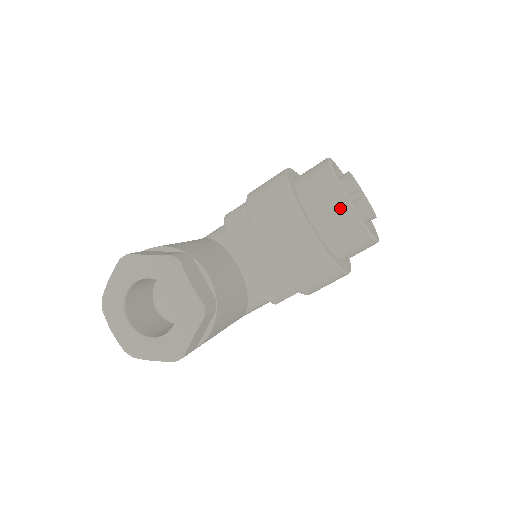
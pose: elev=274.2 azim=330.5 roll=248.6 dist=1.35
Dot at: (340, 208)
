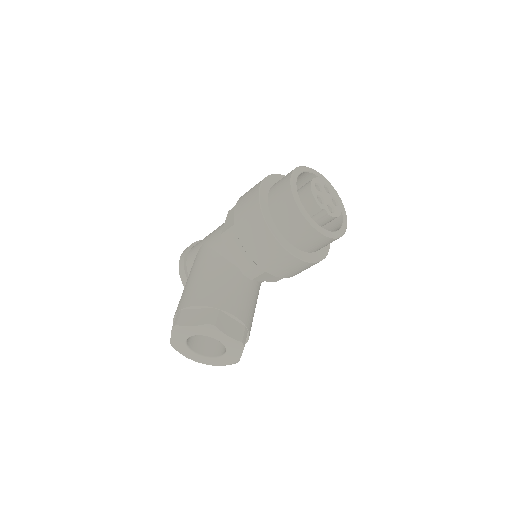
Dot at: (312, 235)
